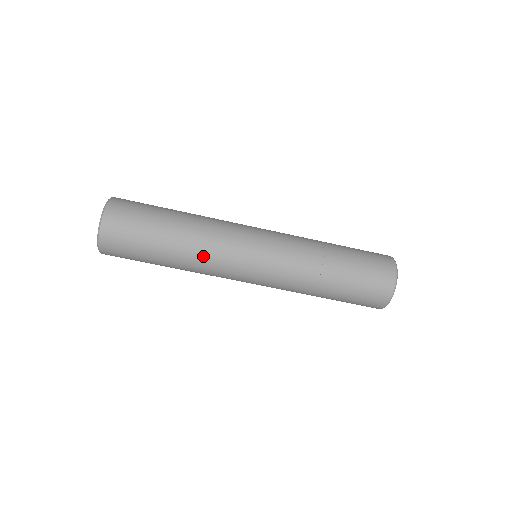
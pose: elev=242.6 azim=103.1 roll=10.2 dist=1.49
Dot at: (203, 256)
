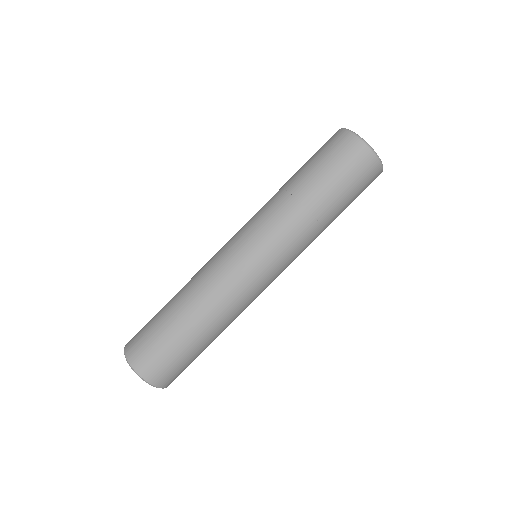
Dot at: (211, 295)
